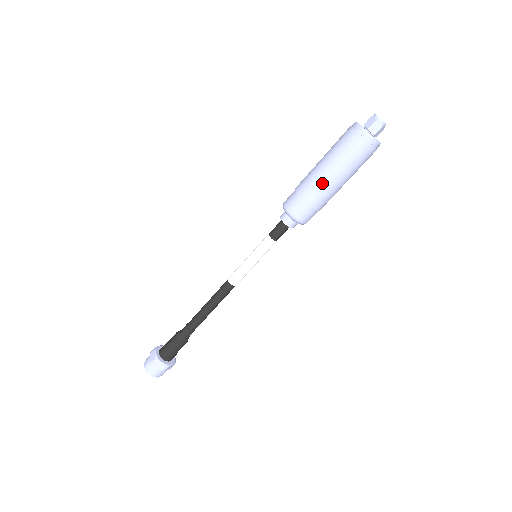
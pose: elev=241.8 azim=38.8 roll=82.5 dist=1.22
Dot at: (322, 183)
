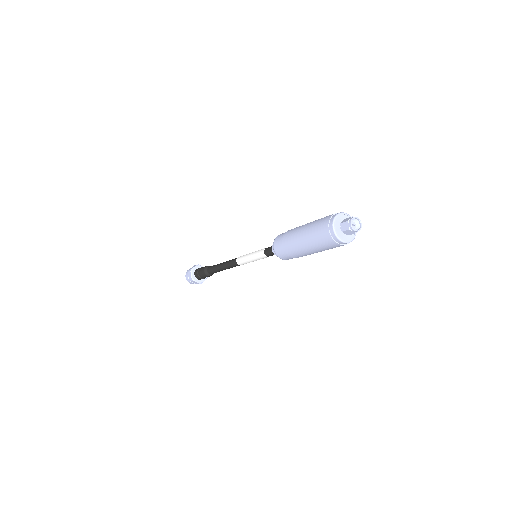
Dot at: occluded
